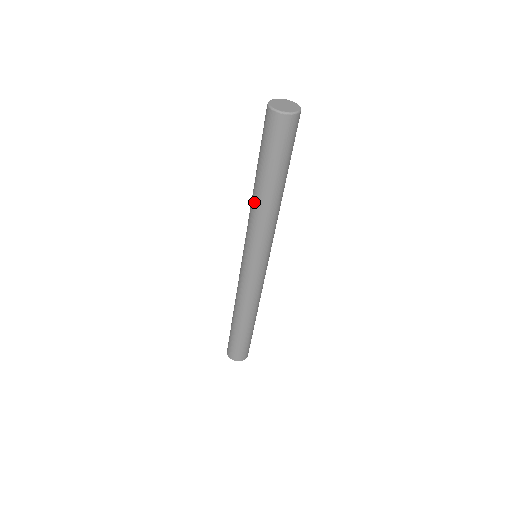
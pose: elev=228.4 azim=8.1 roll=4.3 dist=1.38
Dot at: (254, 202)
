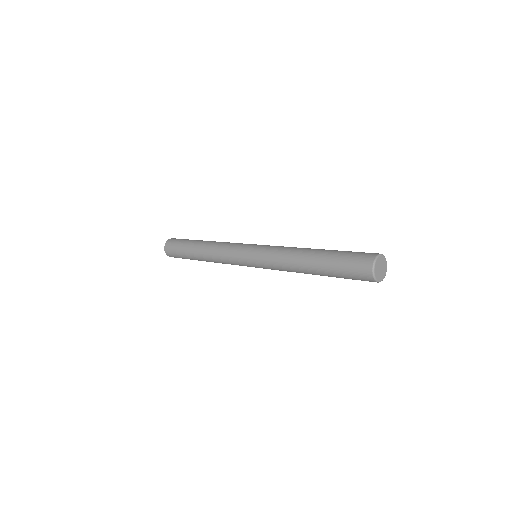
Dot at: occluded
